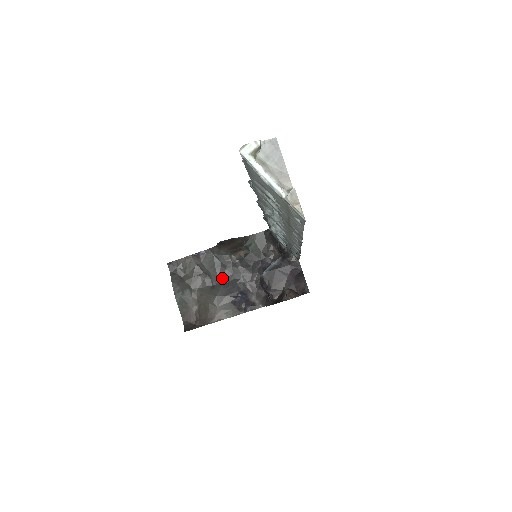
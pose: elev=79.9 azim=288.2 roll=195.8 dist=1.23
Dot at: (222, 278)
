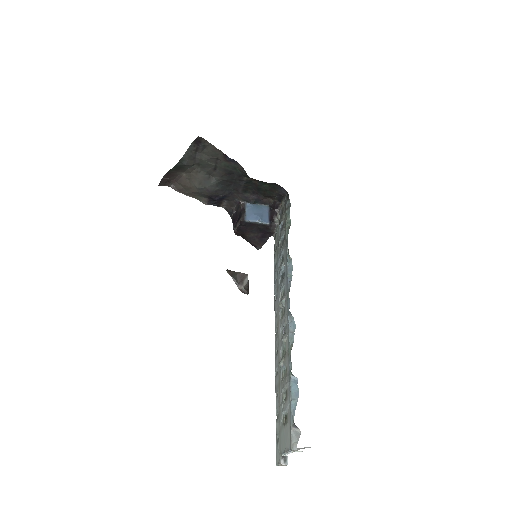
Dot at: (222, 180)
